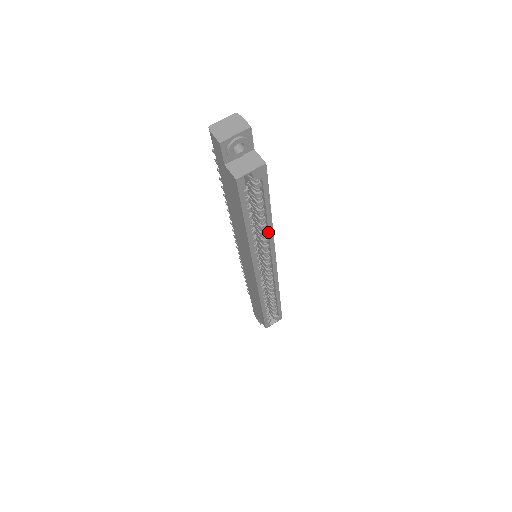
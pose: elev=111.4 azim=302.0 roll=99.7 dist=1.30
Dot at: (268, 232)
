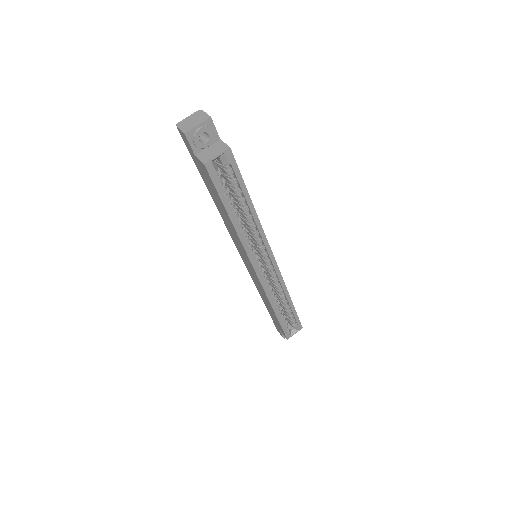
Dot at: (255, 223)
